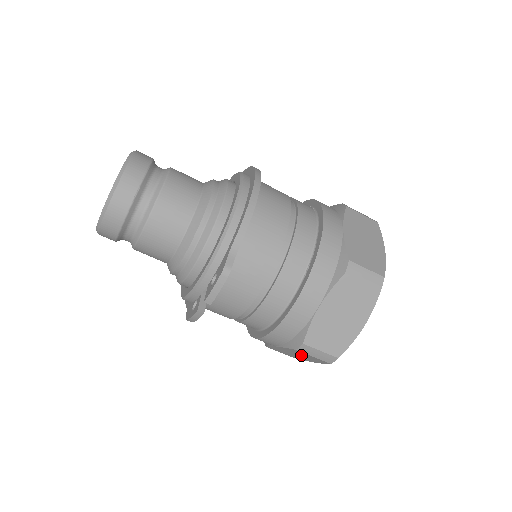
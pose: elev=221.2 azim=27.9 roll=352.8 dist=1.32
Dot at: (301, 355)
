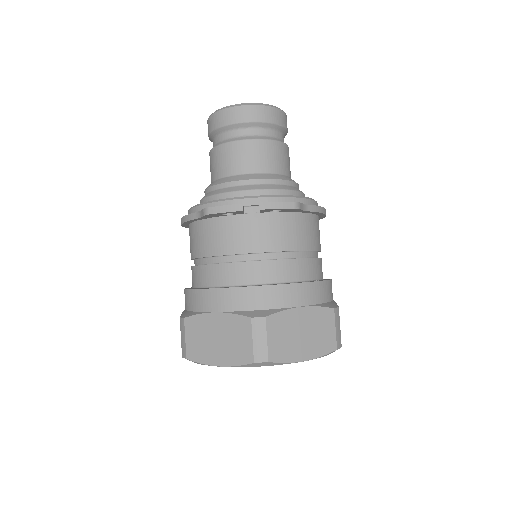
Dot at: (228, 339)
